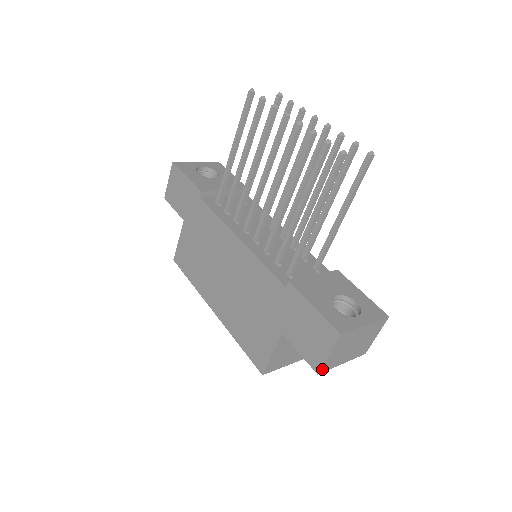
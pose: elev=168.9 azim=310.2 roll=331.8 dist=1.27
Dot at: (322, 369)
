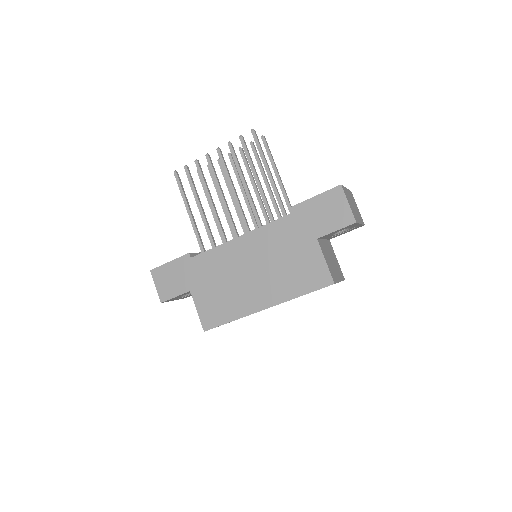
Dot at: (355, 218)
